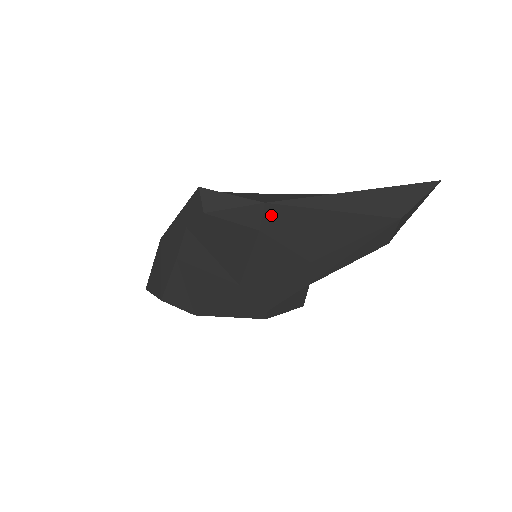
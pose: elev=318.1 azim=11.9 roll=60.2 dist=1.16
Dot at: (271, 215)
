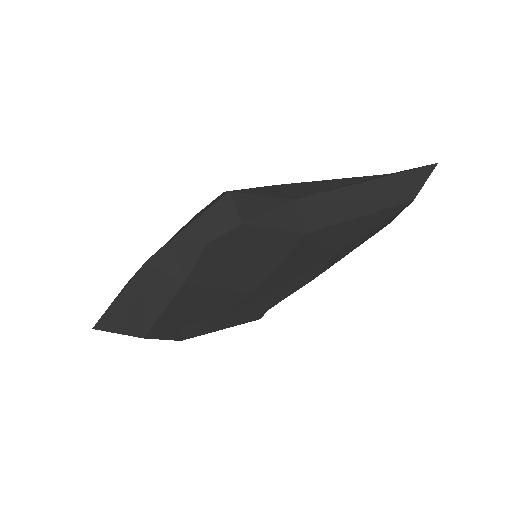
Dot at: (308, 213)
